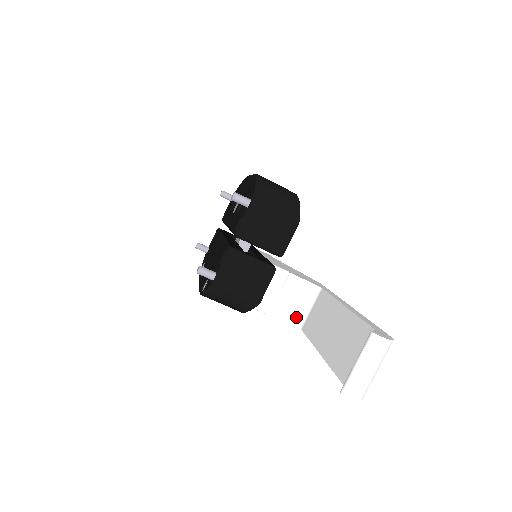
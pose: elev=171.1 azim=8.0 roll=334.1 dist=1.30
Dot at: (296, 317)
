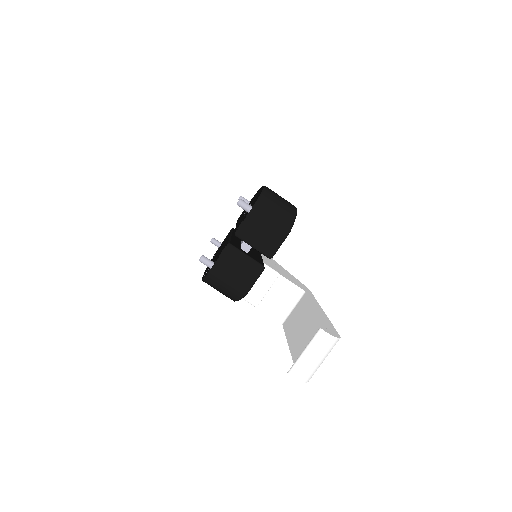
Dot at: (280, 313)
